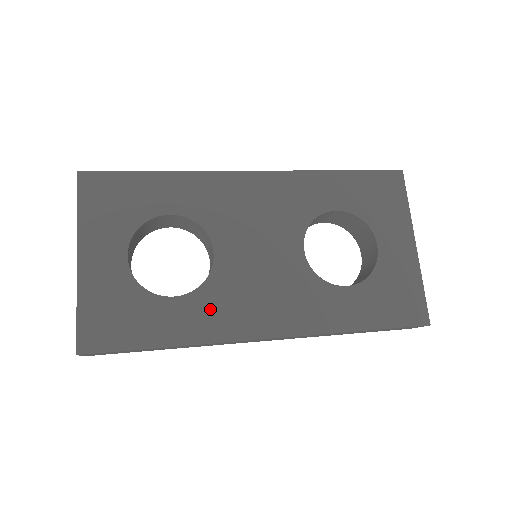
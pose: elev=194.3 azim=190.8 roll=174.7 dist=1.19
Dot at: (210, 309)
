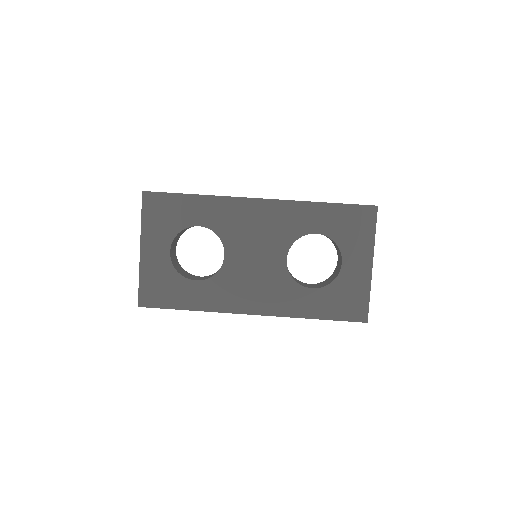
Dot at: (218, 291)
